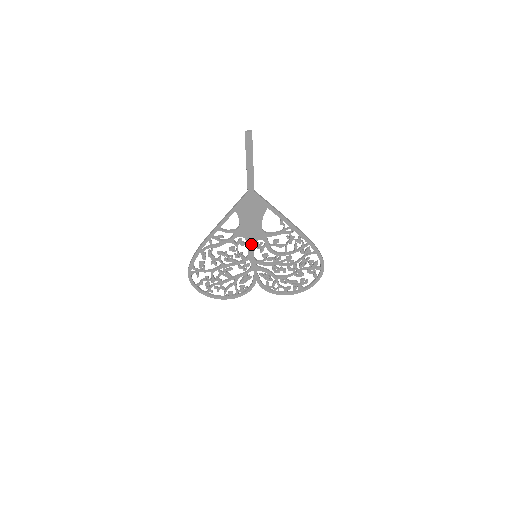
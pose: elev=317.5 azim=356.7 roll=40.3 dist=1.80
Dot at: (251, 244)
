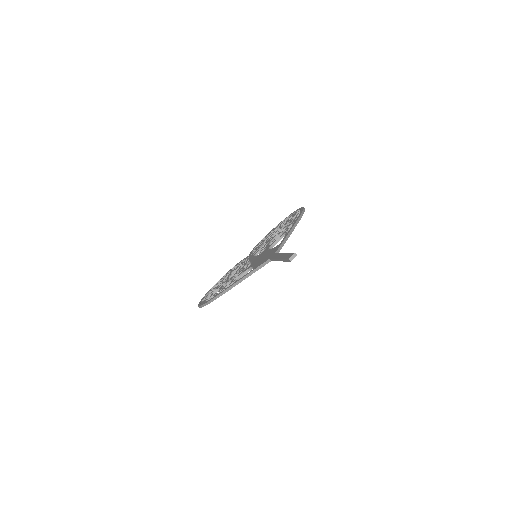
Dot at: occluded
